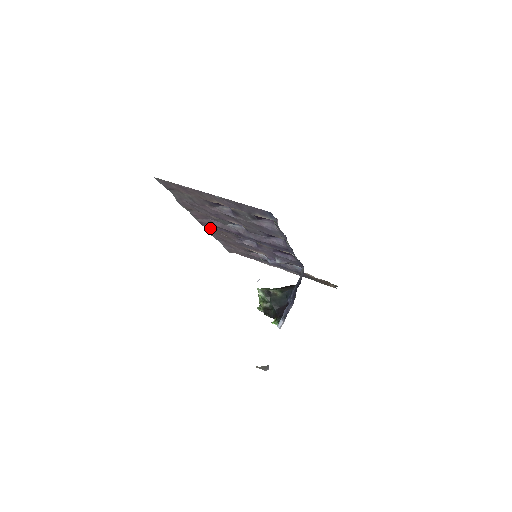
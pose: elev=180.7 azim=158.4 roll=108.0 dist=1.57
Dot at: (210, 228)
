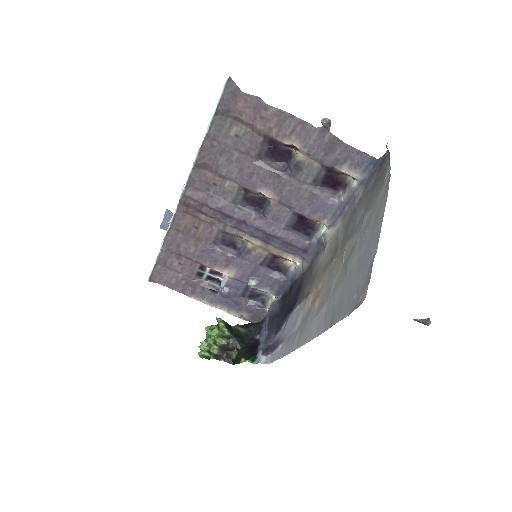
Dot at: (181, 217)
